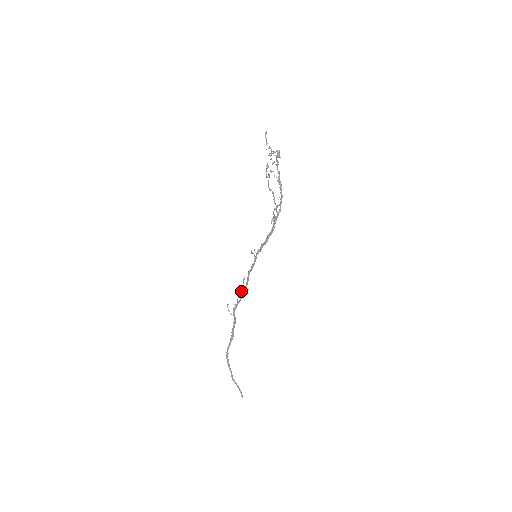
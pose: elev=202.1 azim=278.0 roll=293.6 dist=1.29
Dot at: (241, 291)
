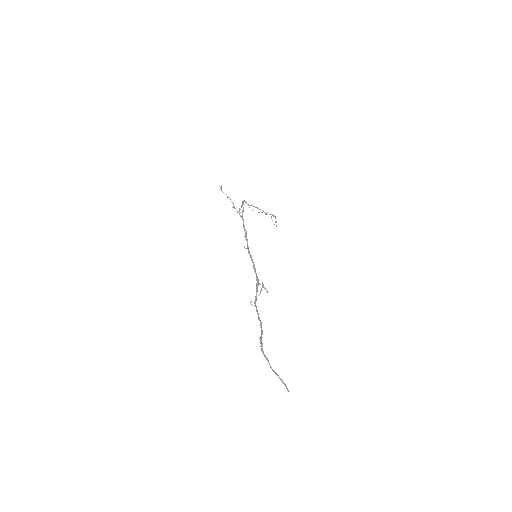
Dot at: (260, 291)
